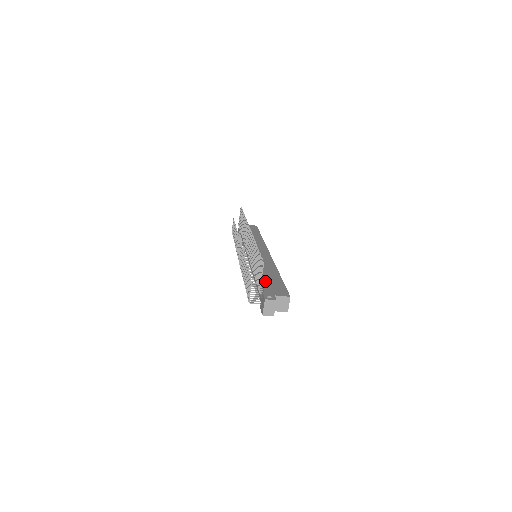
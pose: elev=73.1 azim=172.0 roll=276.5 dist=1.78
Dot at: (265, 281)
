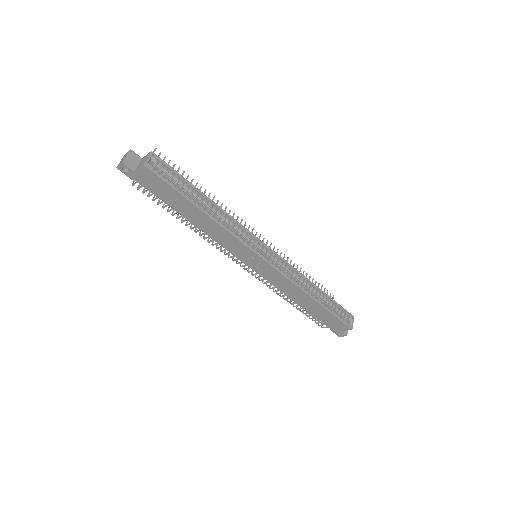
Dot at: occluded
